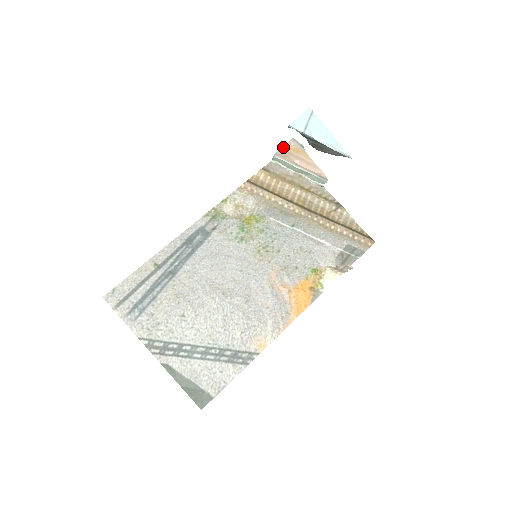
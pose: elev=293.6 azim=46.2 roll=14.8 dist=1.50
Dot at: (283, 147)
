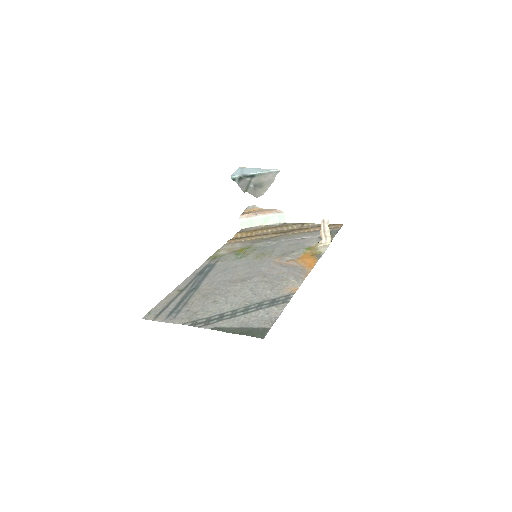
Dot at: (243, 213)
